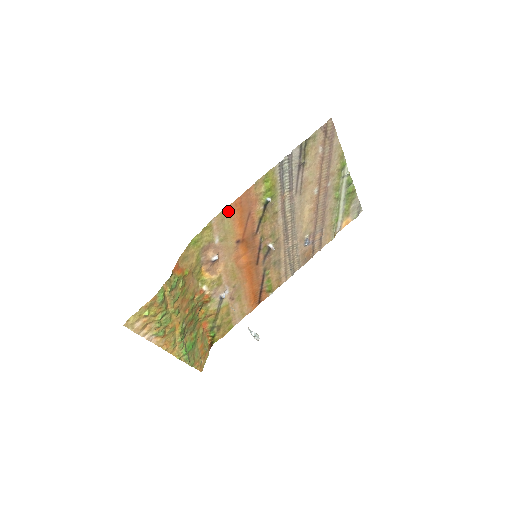
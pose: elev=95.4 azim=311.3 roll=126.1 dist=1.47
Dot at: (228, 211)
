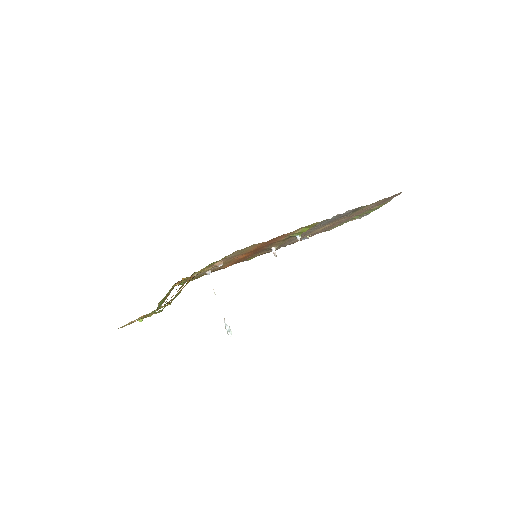
Dot at: (255, 244)
